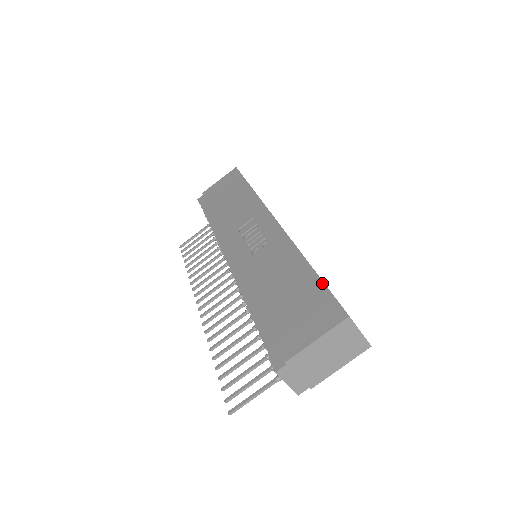
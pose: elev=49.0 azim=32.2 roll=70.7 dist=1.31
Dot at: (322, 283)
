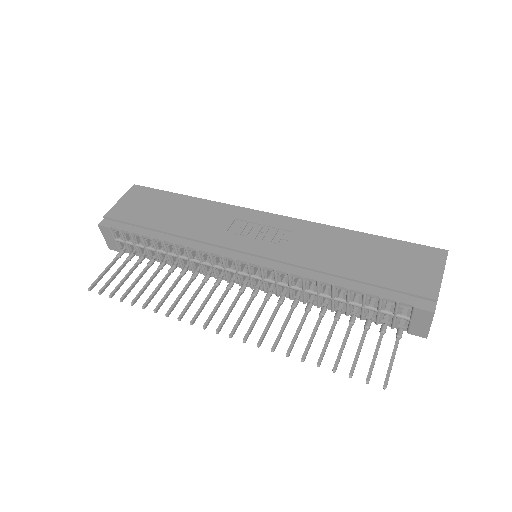
Dot at: (395, 240)
